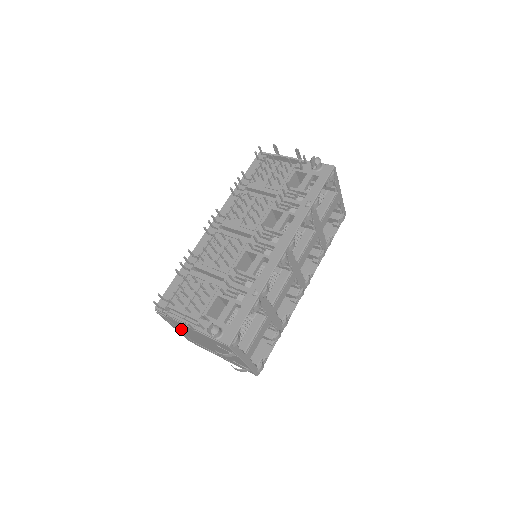
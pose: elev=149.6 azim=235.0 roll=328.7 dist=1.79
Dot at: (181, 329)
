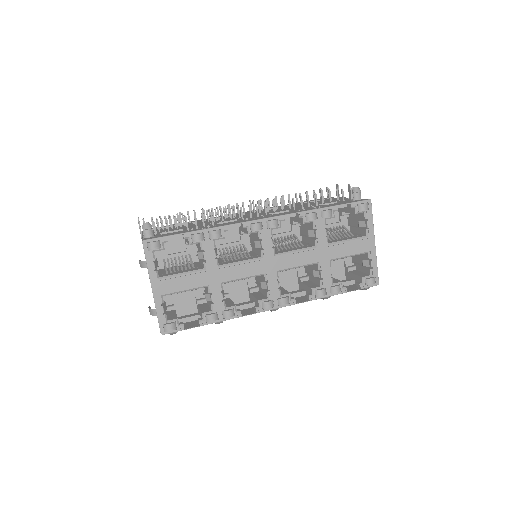
Dot at: occluded
